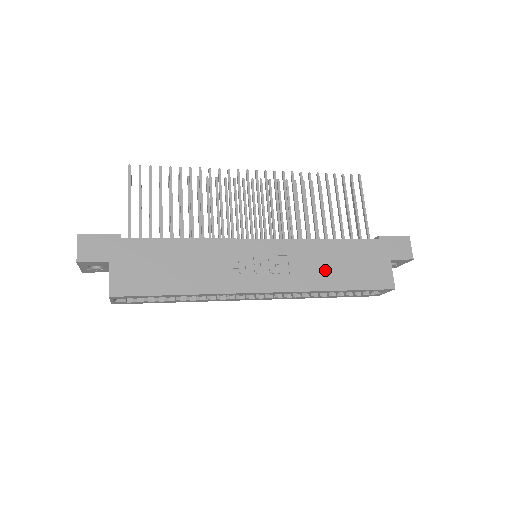
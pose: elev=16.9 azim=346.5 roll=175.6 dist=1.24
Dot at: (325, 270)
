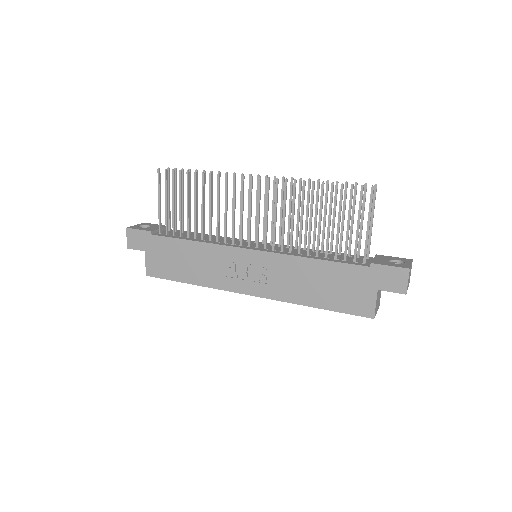
Dot at: (305, 287)
